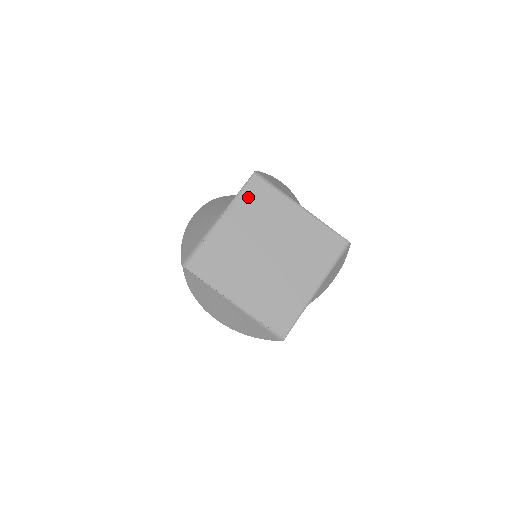
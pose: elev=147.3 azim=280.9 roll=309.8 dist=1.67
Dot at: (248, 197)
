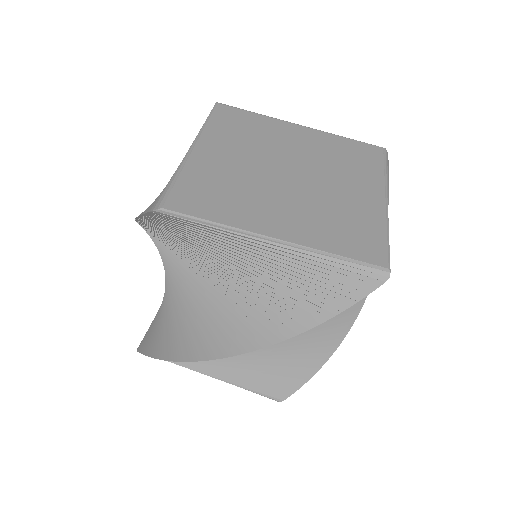
Dot at: (221, 123)
